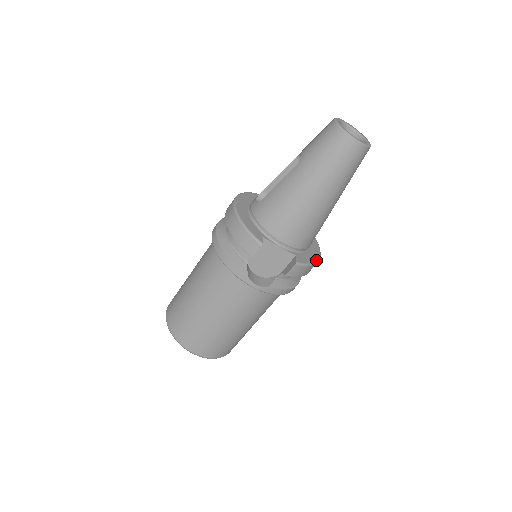
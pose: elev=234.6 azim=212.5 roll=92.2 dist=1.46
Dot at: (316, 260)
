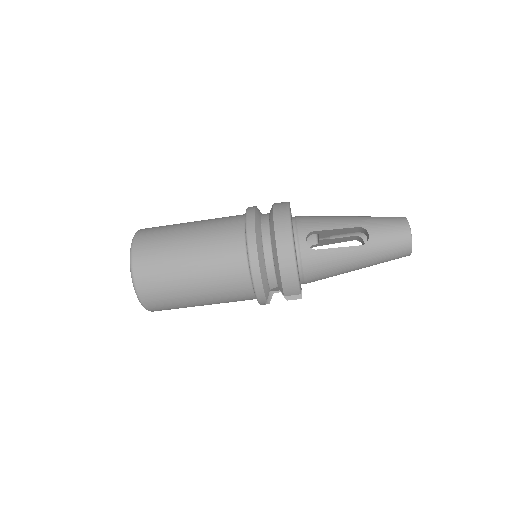
Dot at: occluded
